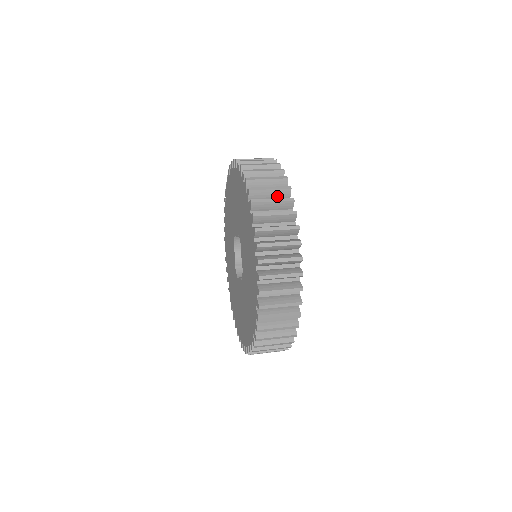
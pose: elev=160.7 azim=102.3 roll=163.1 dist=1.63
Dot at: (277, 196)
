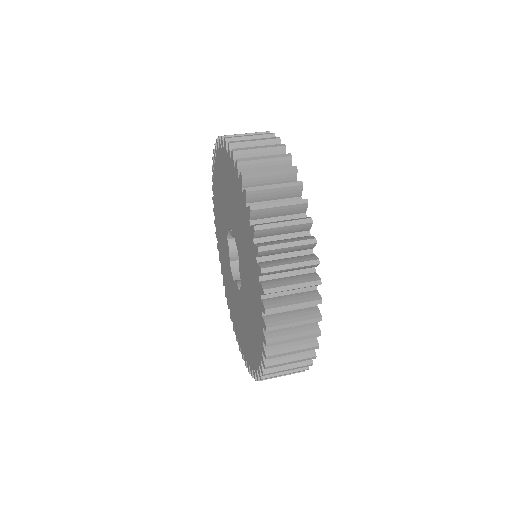
Dot at: (288, 212)
